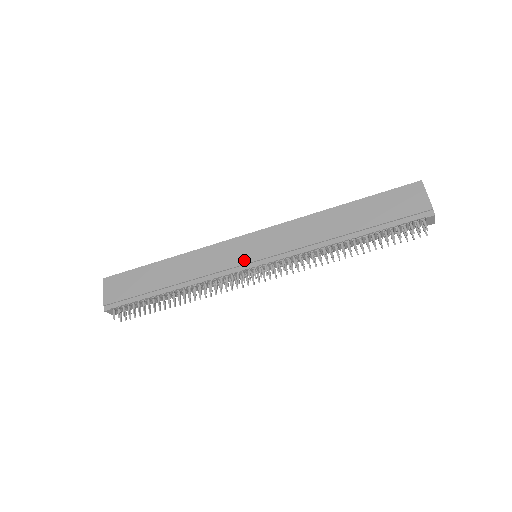
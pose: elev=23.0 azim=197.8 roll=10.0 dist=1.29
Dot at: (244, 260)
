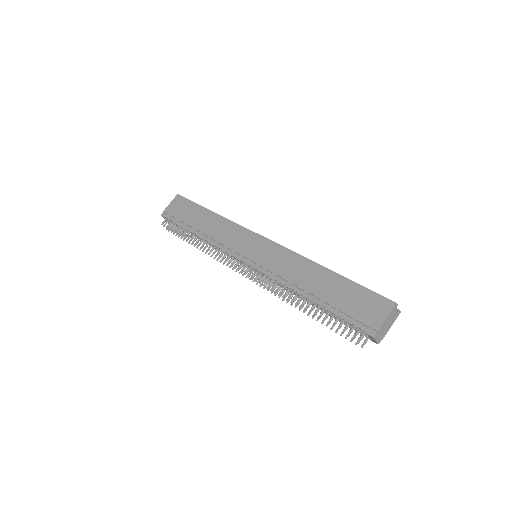
Dot at: (243, 252)
